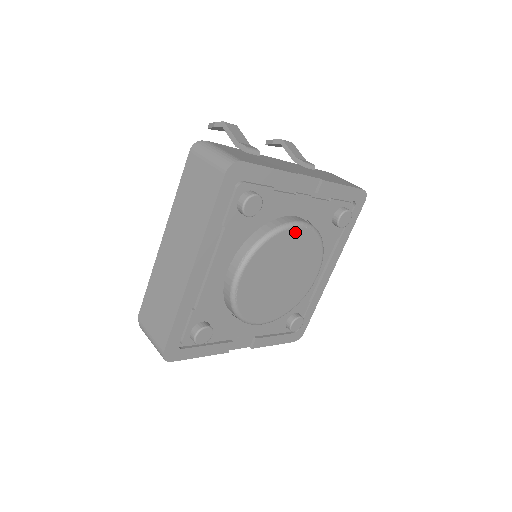
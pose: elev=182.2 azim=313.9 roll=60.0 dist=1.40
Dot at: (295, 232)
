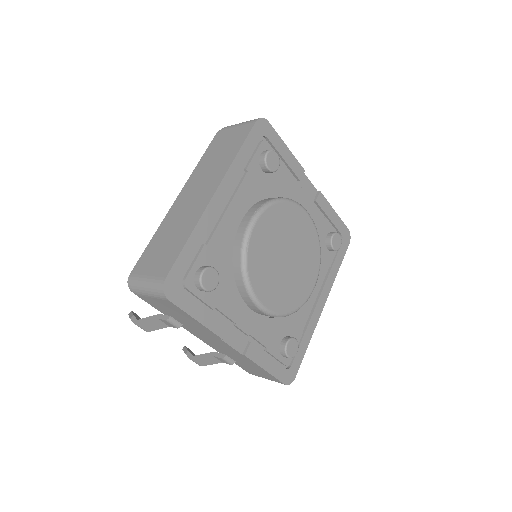
Dot at: (301, 213)
